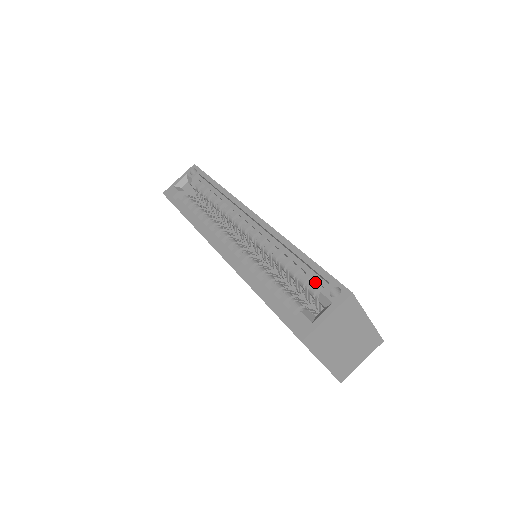
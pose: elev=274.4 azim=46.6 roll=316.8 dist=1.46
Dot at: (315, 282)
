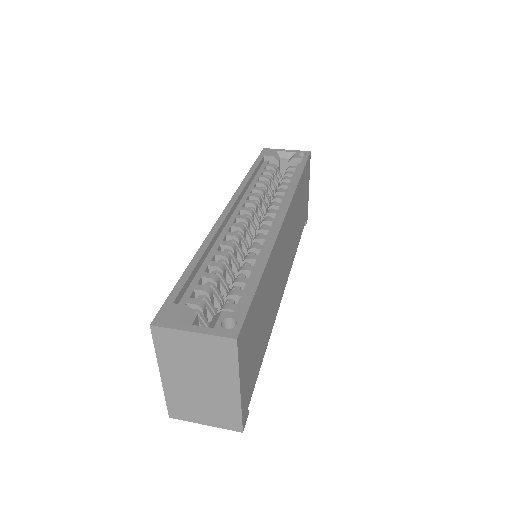
Dot at: occluded
